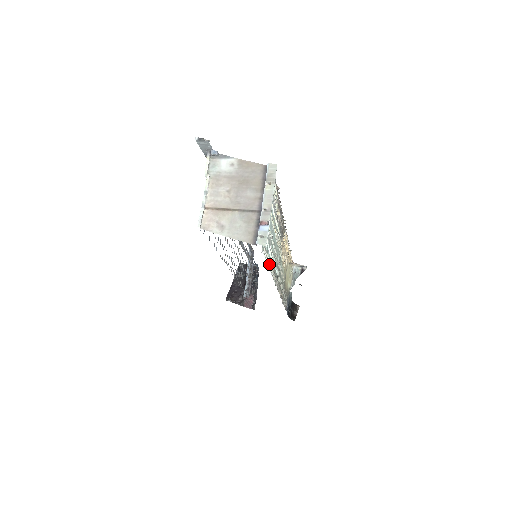
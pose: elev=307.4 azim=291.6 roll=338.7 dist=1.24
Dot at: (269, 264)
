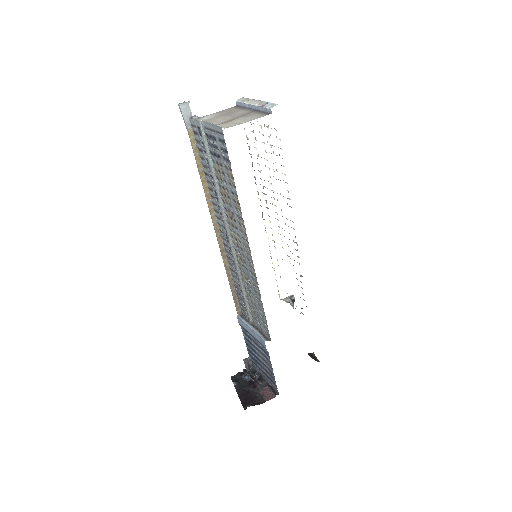
Dot at: occluded
